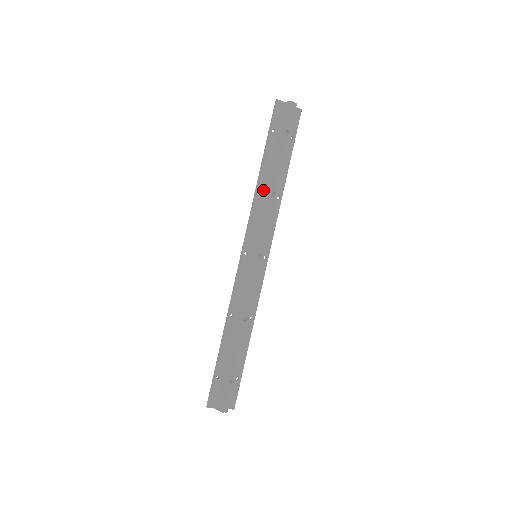
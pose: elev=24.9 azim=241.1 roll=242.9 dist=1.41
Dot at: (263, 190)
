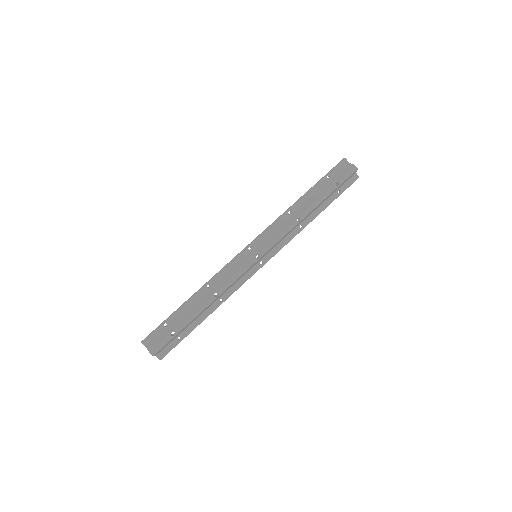
Dot at: (293, 213)
